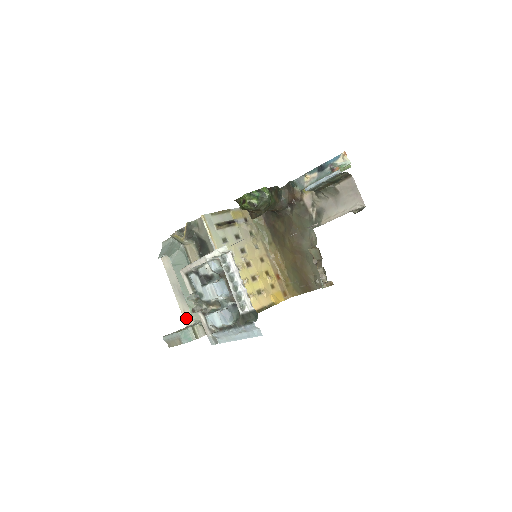
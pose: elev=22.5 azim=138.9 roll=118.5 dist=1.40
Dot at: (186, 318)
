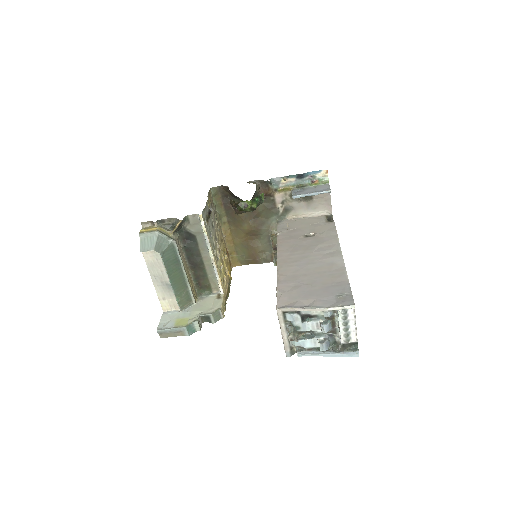
Dot at: (165, 305)
